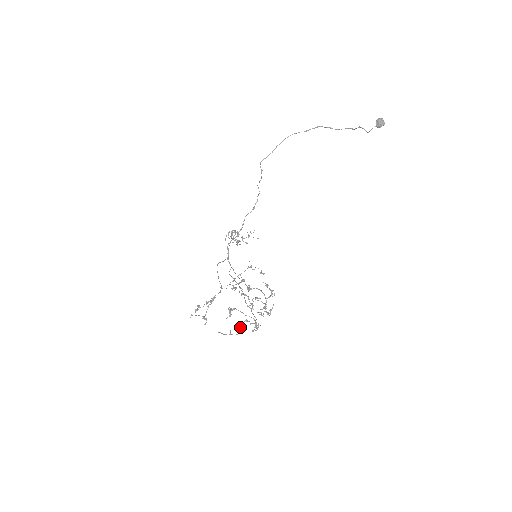
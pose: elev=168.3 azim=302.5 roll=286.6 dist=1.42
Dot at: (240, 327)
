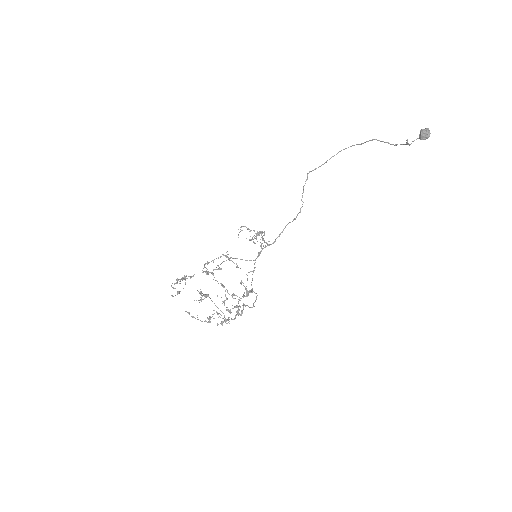
Dot at: (209, 316)
